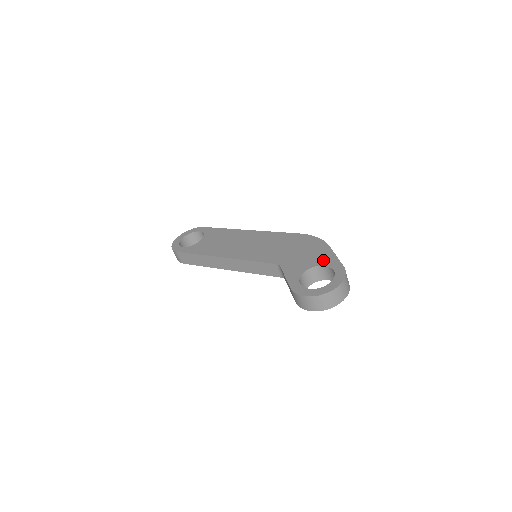
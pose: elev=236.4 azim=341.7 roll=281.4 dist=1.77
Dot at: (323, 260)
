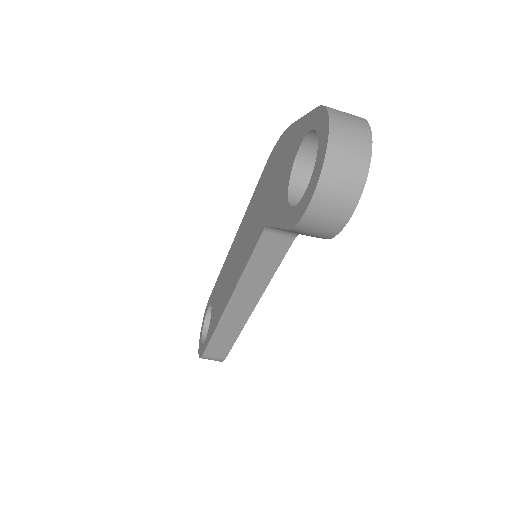
Dot at: (294, 145)
